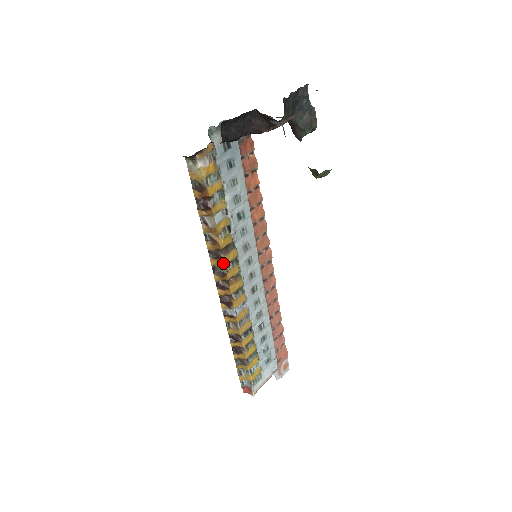
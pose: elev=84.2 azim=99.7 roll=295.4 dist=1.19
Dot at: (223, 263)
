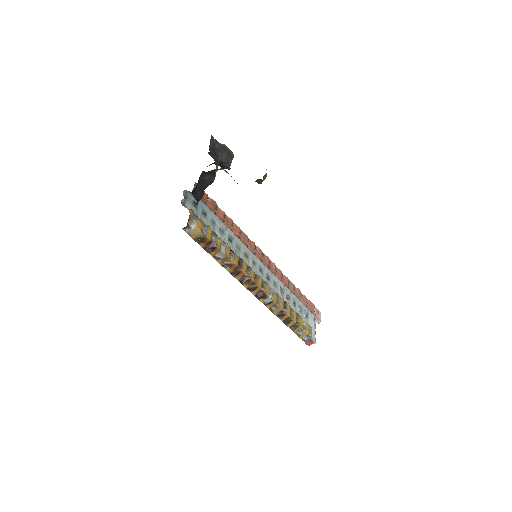
Dot at: (244, 274)
